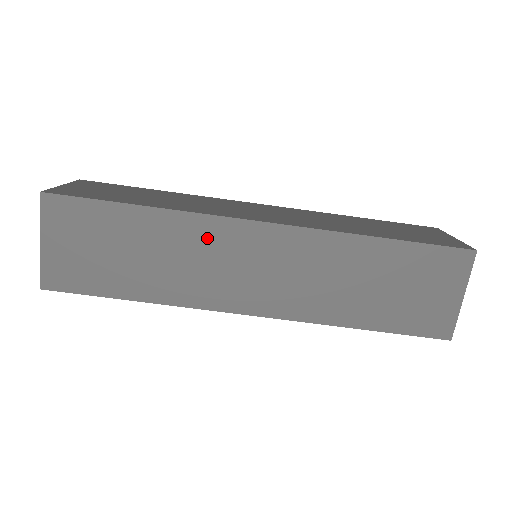
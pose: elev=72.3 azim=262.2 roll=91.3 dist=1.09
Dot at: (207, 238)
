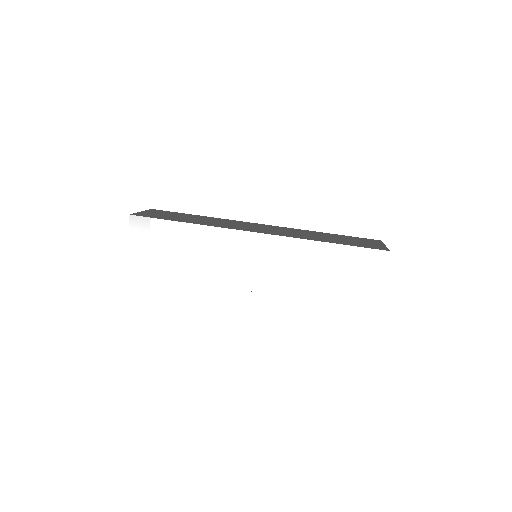
Dot at: (233, 222)
